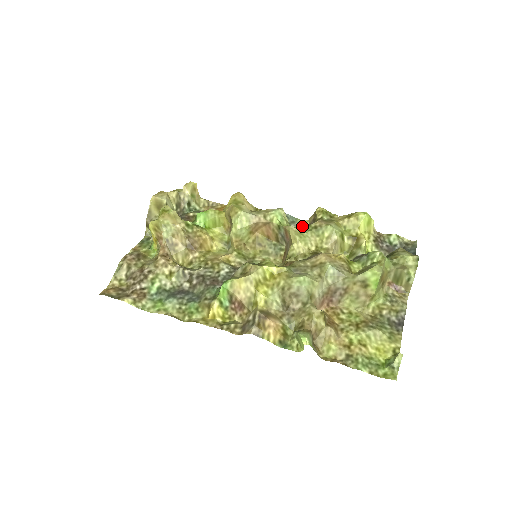
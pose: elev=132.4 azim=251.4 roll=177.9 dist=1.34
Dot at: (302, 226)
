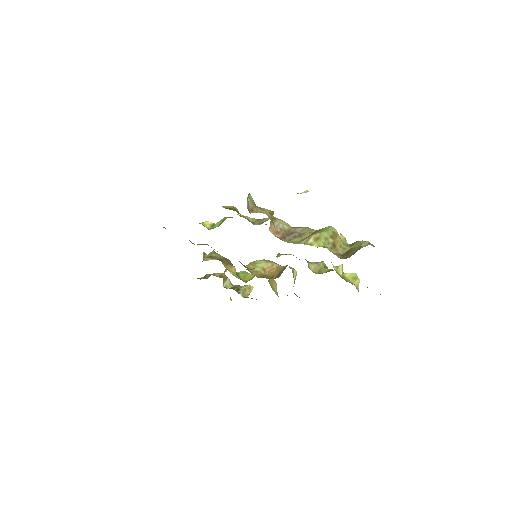
Dot at: occluded
